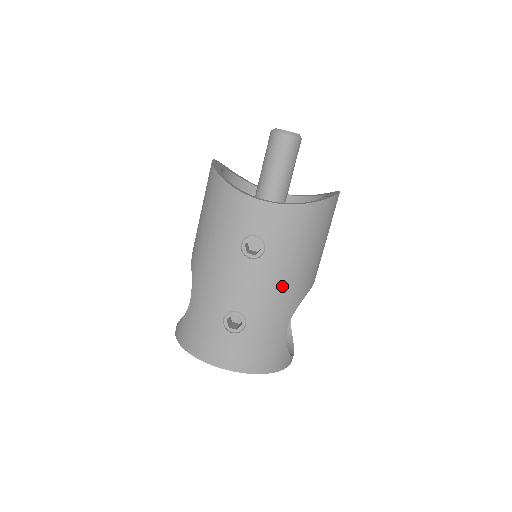
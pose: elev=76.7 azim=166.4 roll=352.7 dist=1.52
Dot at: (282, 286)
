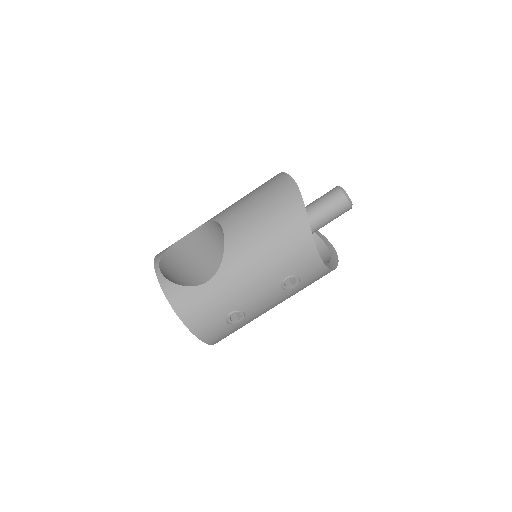
Dot at: occluded
